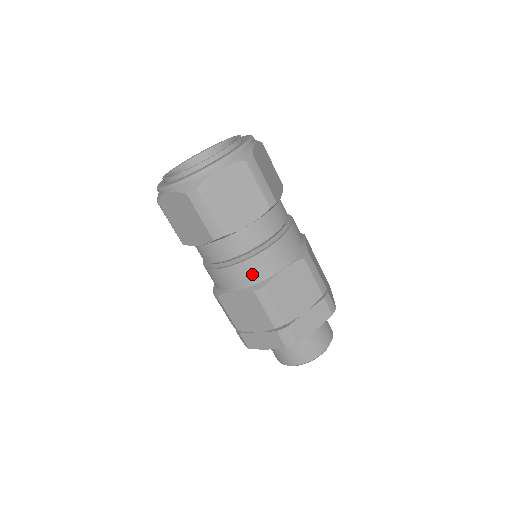
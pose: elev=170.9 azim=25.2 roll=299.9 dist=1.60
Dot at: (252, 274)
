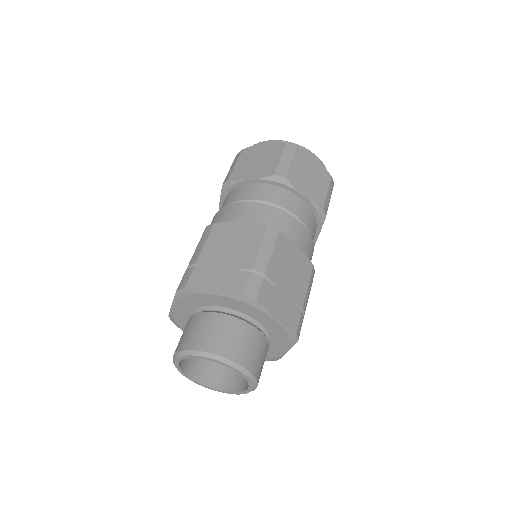
Dot at: (274, 221)
